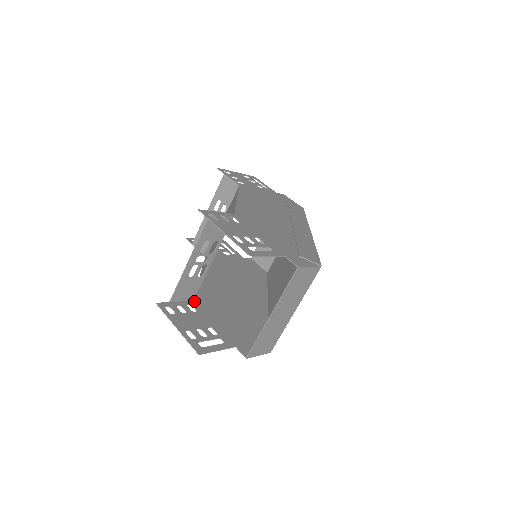
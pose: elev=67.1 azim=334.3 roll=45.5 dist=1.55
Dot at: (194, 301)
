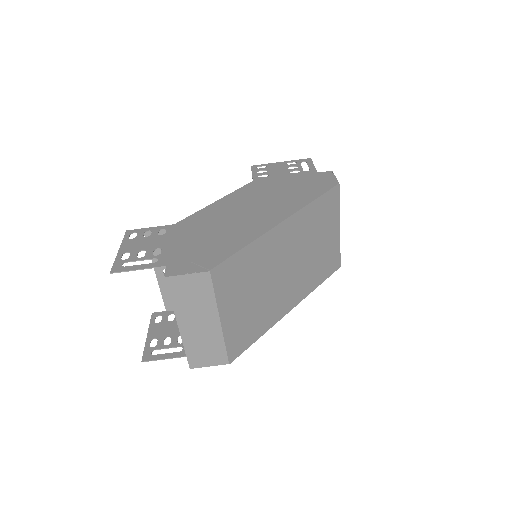
Dot at: occluded
